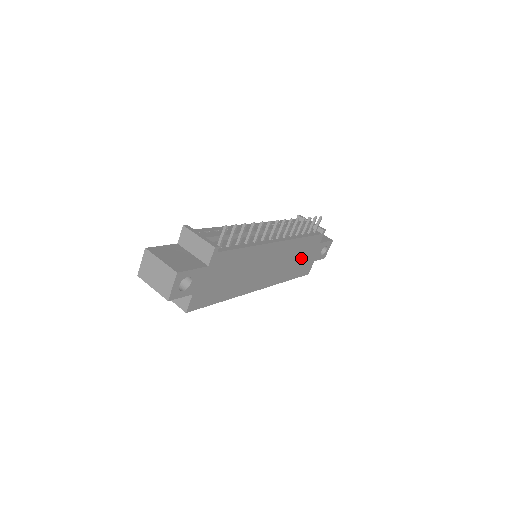
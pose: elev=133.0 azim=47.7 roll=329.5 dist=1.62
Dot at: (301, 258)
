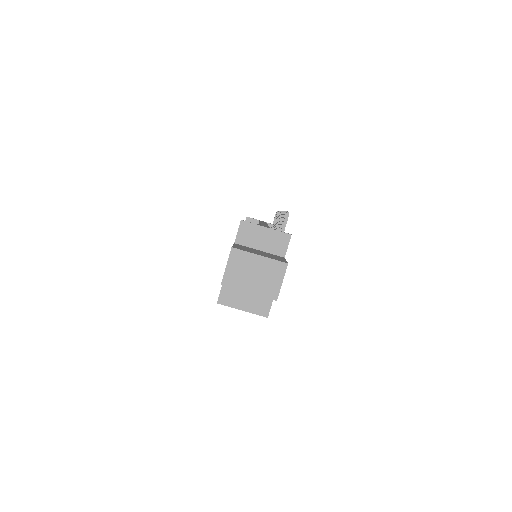
Dot at: occluded
